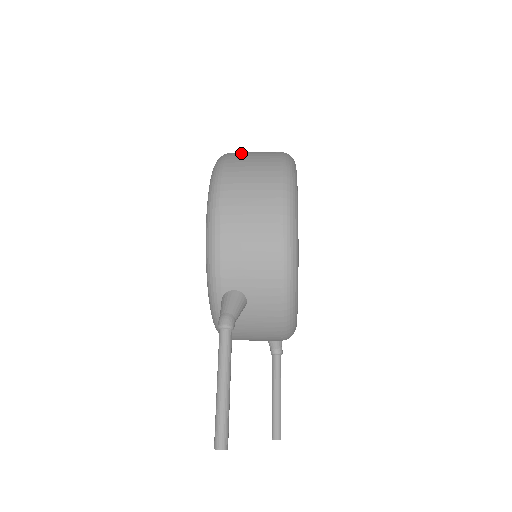
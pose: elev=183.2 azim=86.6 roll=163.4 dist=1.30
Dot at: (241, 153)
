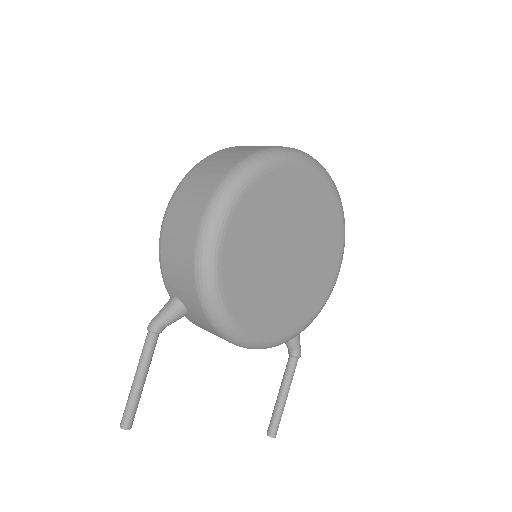
Dot at: (226, 151)
